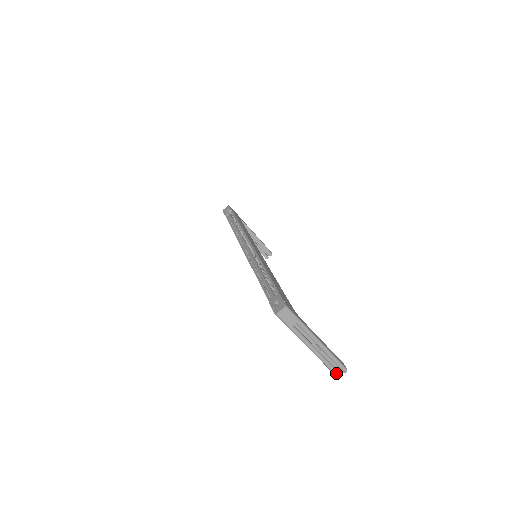
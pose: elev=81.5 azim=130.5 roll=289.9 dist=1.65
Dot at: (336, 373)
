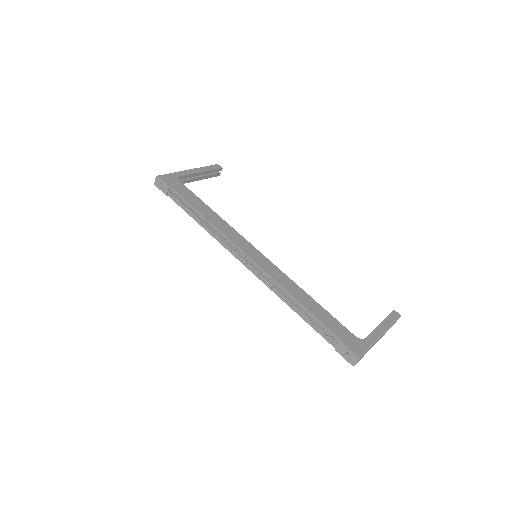
Dot at: occluded
